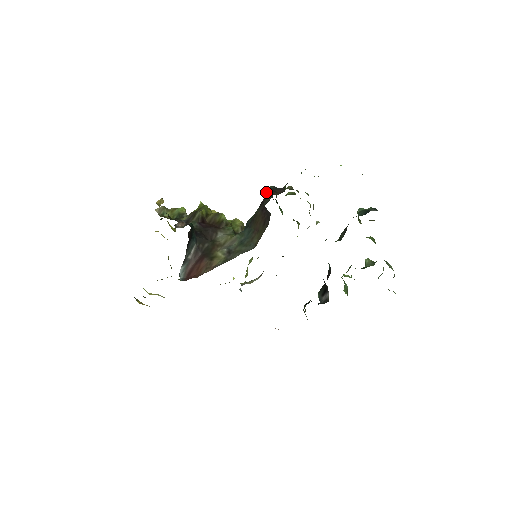
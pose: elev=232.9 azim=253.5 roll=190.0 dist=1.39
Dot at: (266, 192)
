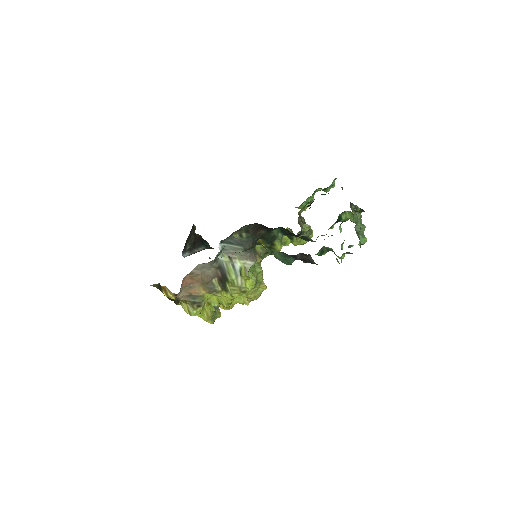
Dot at: occluded
